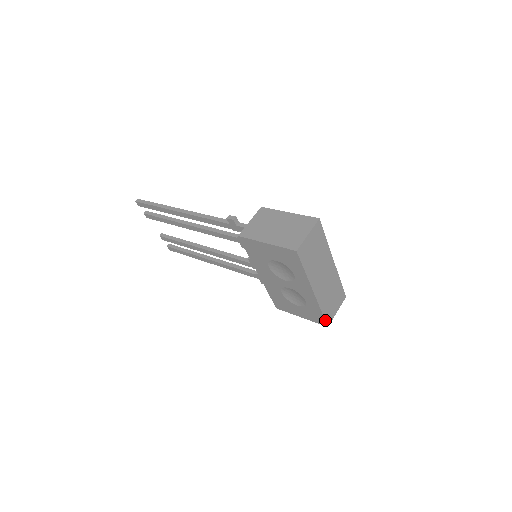
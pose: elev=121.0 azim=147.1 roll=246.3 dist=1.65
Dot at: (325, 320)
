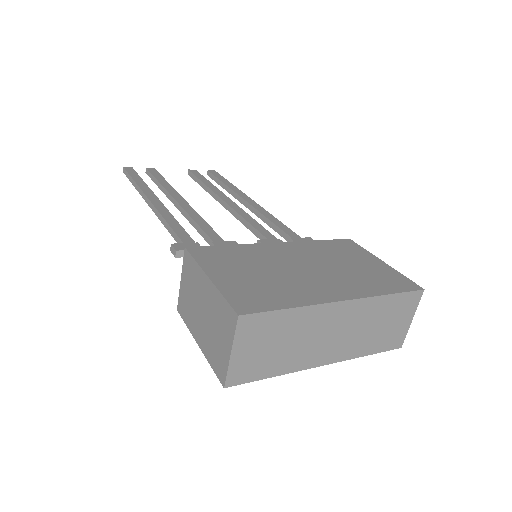
Dot at: (386, 350)
